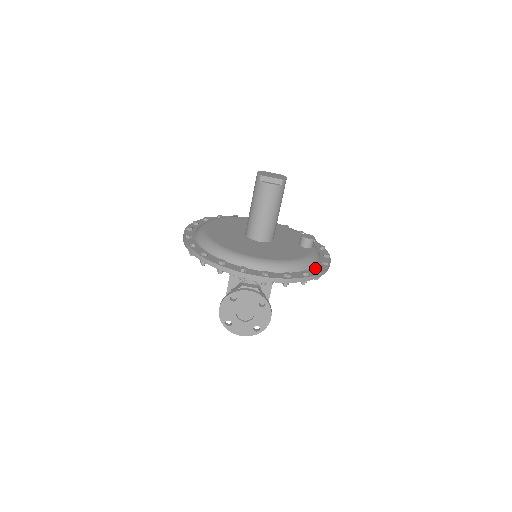
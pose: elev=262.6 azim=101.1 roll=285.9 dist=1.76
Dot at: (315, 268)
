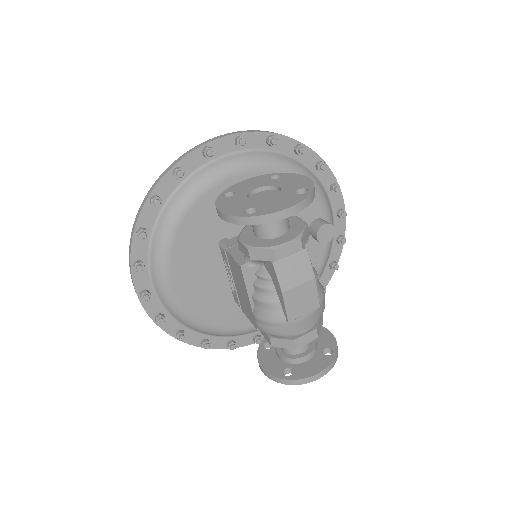
Dot at: occluded
